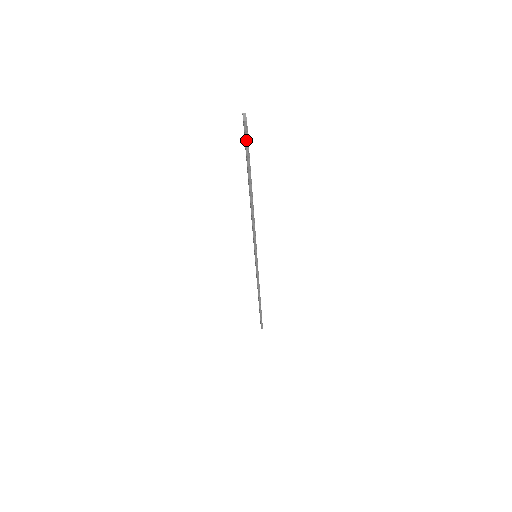
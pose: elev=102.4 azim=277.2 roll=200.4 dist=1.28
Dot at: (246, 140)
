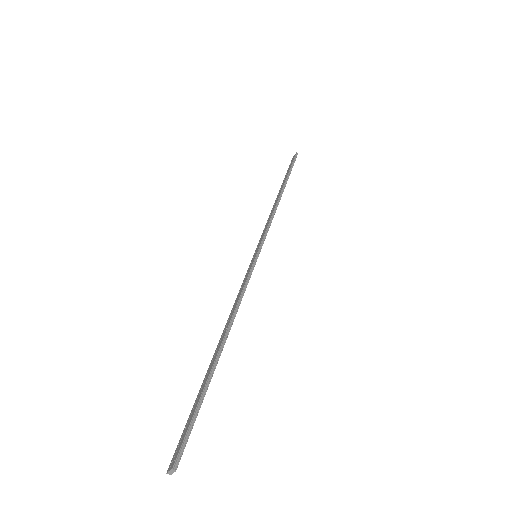
Dot at: (180, 442)
